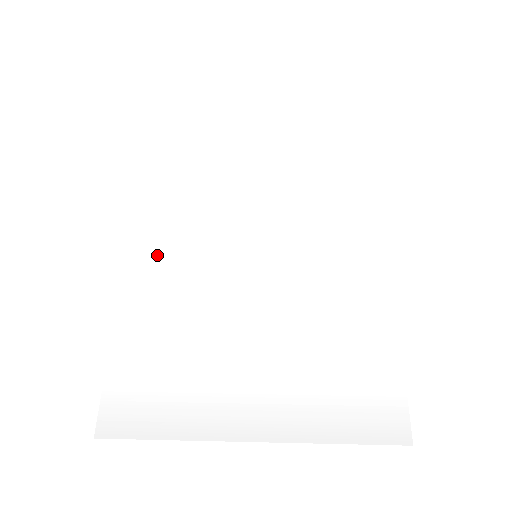
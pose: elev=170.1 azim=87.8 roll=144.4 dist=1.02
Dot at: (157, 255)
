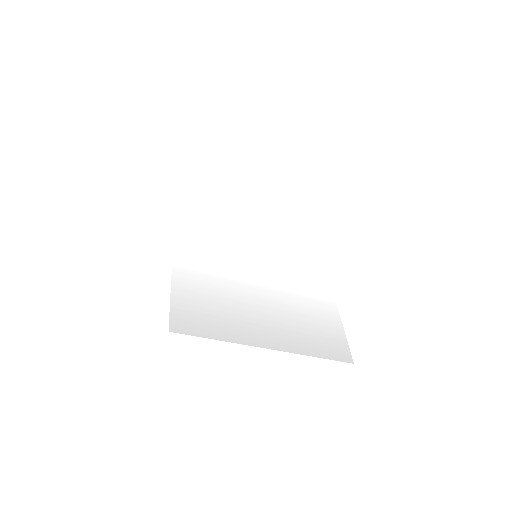
Dot at: (195, 240)
